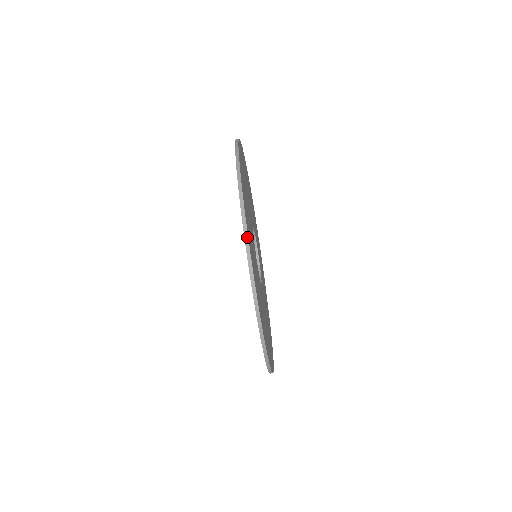
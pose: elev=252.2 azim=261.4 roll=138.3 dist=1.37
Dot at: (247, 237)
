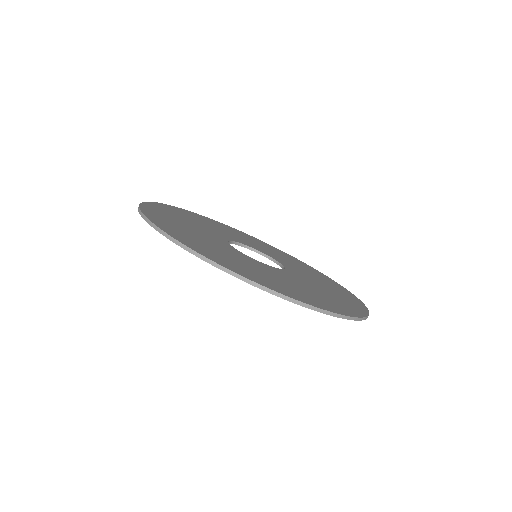
Dot at: (255, 284)
